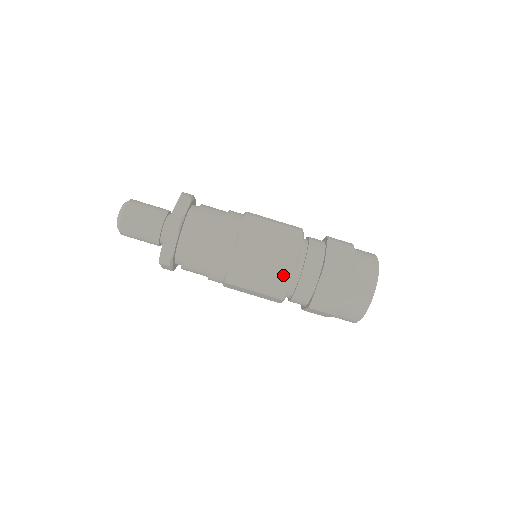
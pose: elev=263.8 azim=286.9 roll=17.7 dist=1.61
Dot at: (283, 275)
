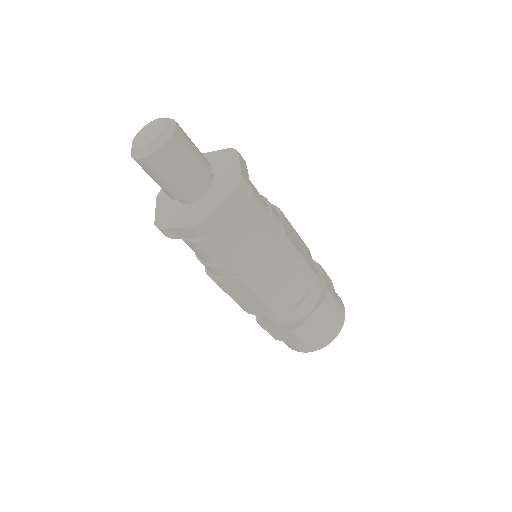
Dot at: (298, 291)
